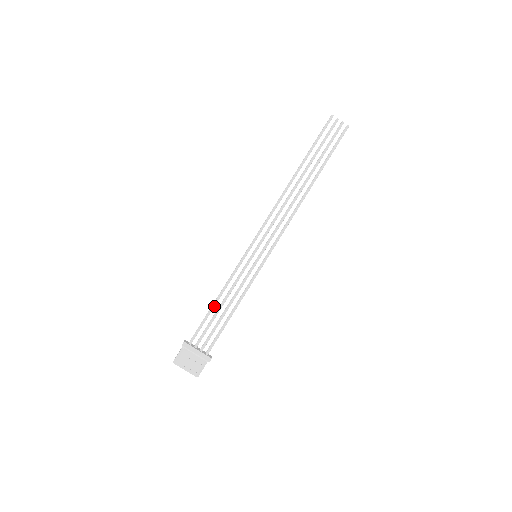
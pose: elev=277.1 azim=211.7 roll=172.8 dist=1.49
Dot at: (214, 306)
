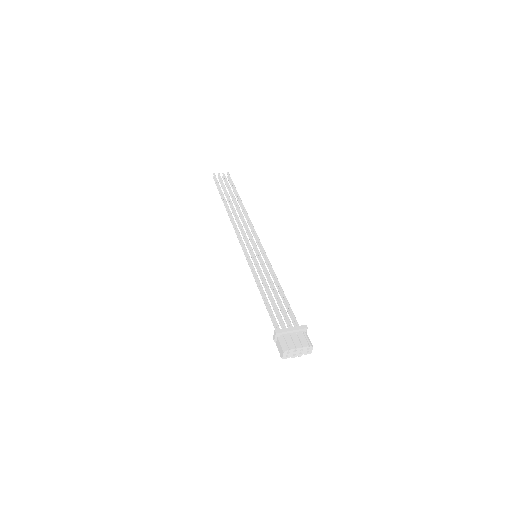
Dot at: (266, 298)
